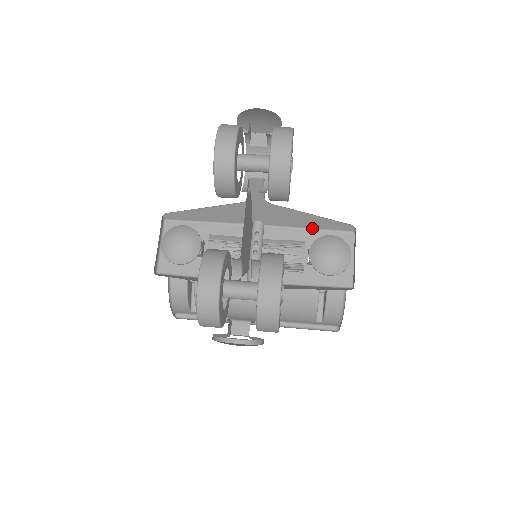
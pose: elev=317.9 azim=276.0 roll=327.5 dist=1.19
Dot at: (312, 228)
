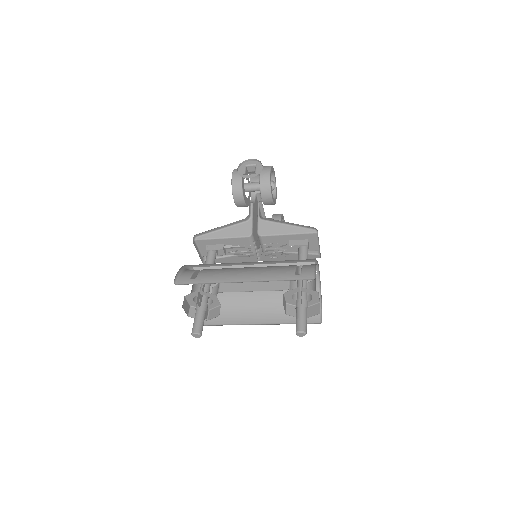
Dot at: occluded
